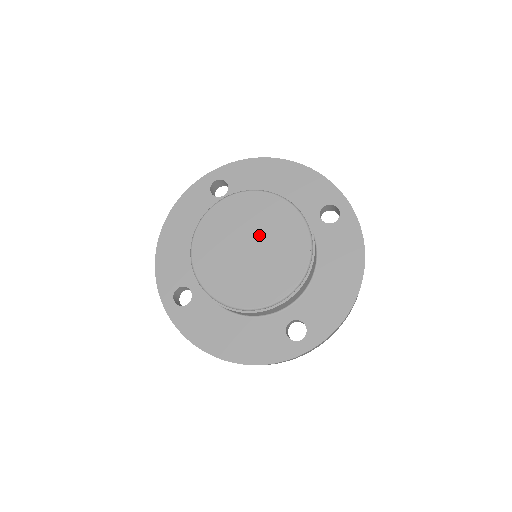
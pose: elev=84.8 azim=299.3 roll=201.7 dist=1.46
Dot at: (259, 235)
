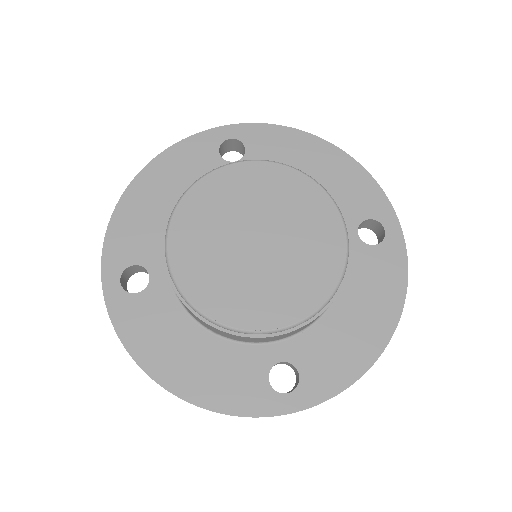
Dot at: (276, 227)
